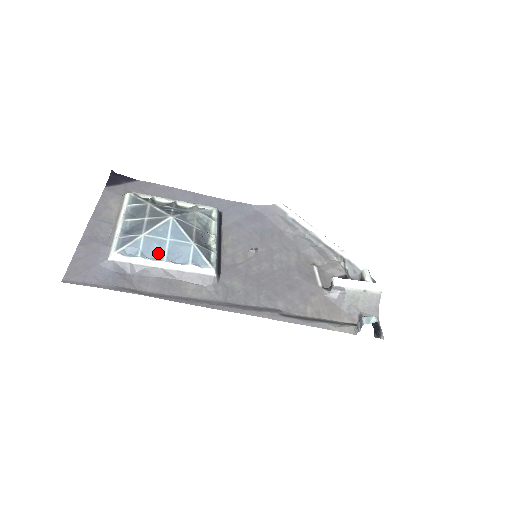
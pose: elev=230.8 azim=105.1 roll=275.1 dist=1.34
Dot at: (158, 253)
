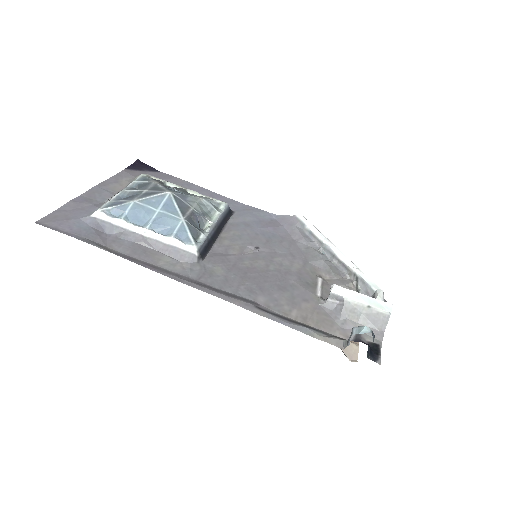
Dot at: (143, 220)
